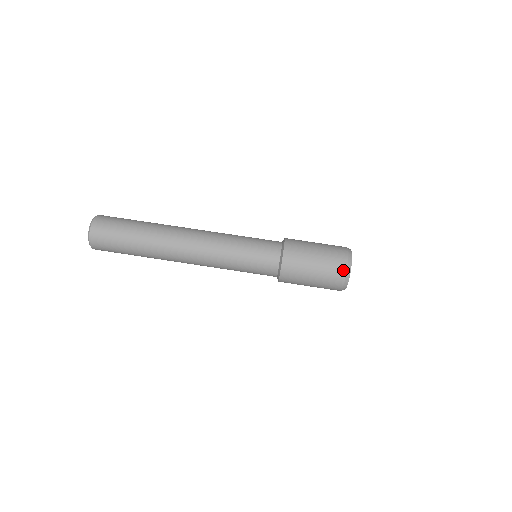
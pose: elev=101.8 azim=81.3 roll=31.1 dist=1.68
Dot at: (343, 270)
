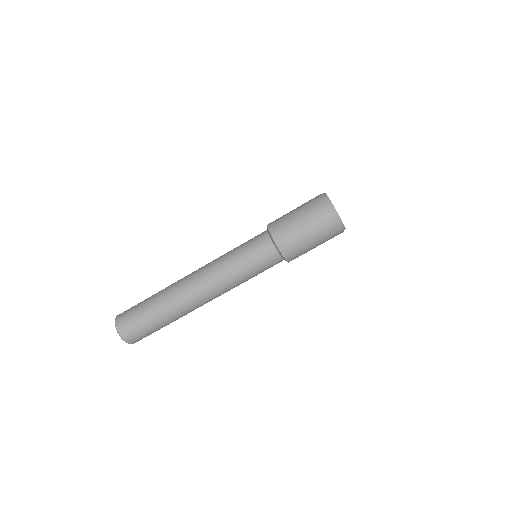
Dot at: (331, 217)
